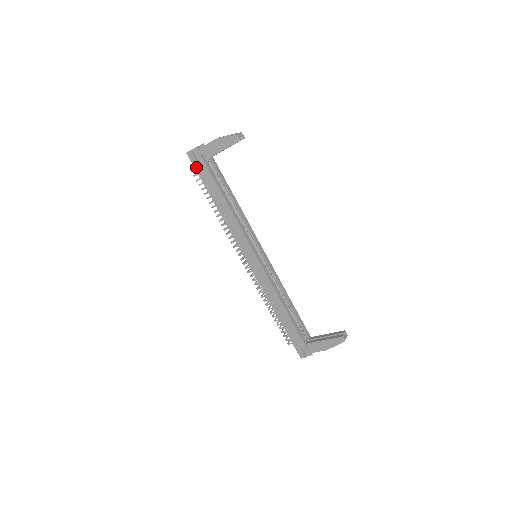
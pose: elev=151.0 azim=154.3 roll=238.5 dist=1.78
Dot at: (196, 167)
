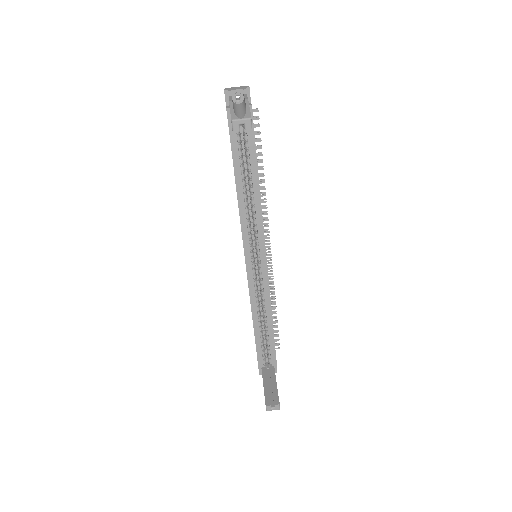
Dot at: occluded
